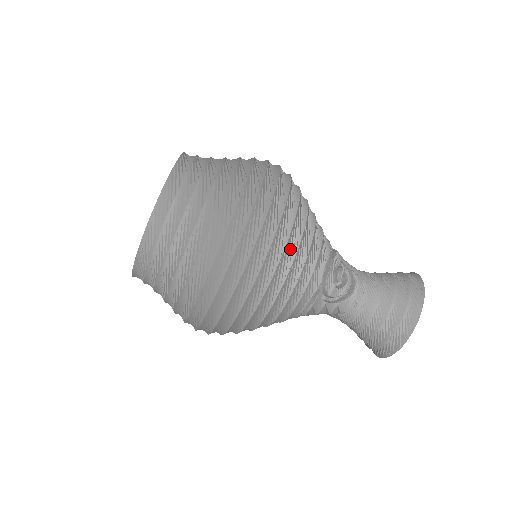
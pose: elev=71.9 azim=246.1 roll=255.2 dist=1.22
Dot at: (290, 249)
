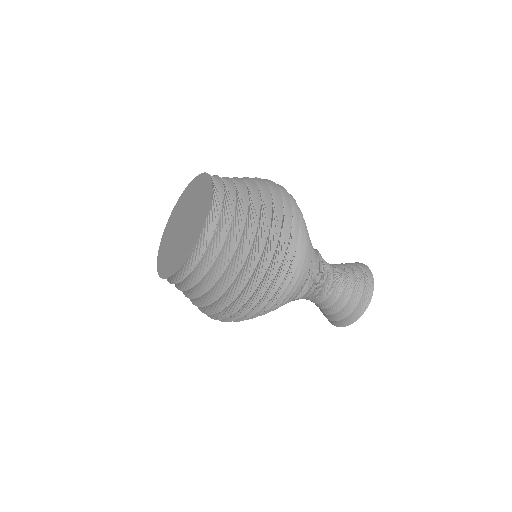
Dot at: (303, 250)
